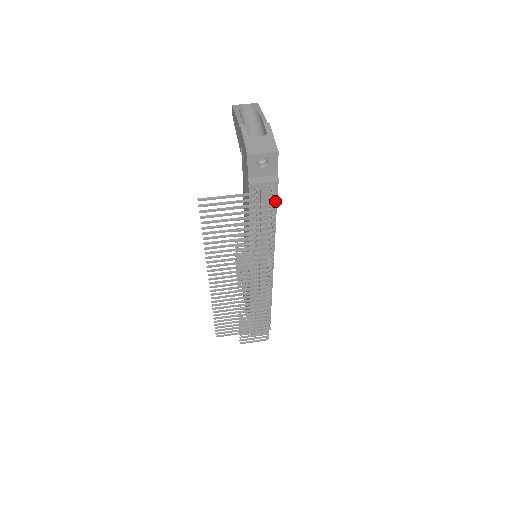
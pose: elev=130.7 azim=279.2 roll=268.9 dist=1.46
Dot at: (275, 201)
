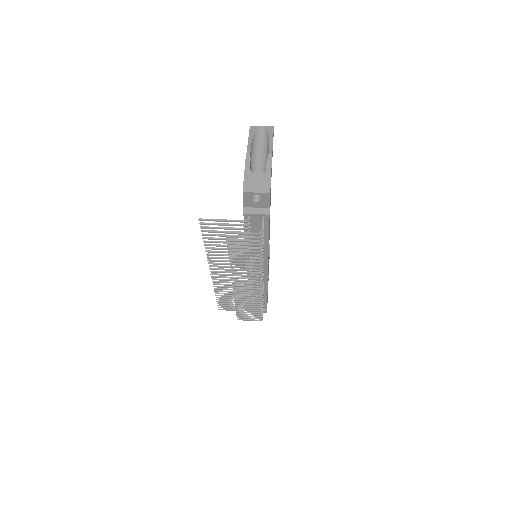
Dot at: (262, 232)
